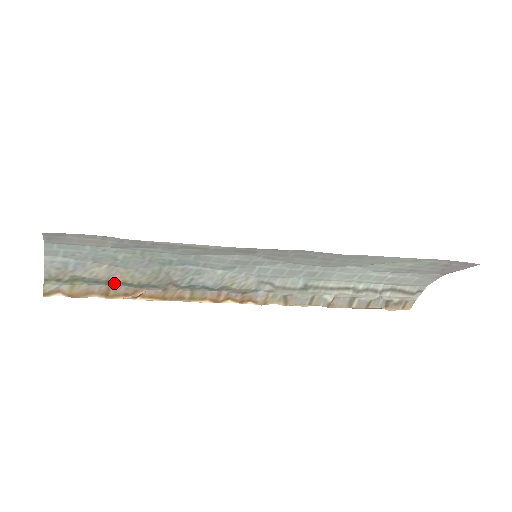
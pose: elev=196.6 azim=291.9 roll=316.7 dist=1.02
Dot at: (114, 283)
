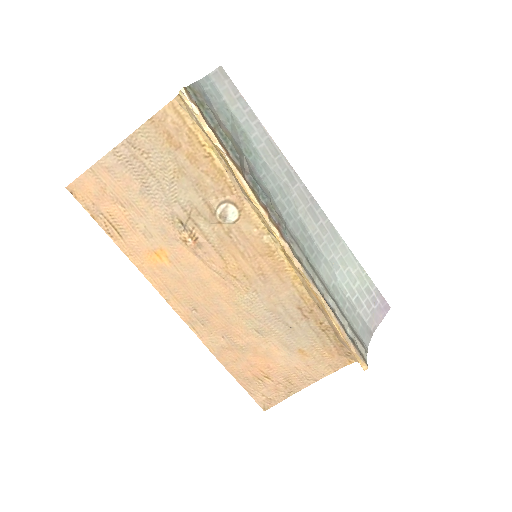
Dot at: (219, 132)
